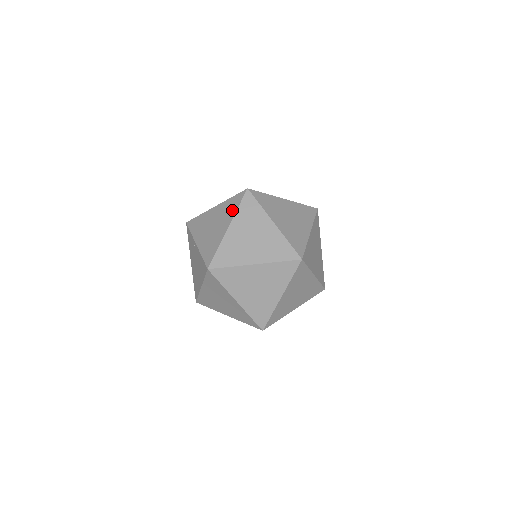
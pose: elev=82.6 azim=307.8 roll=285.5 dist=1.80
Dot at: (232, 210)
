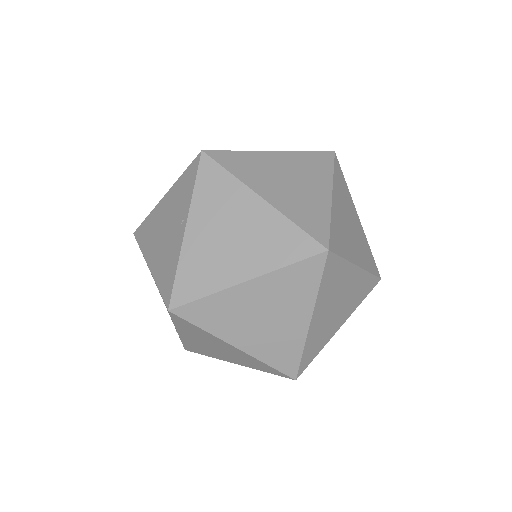
Dot at: (277, 256)
